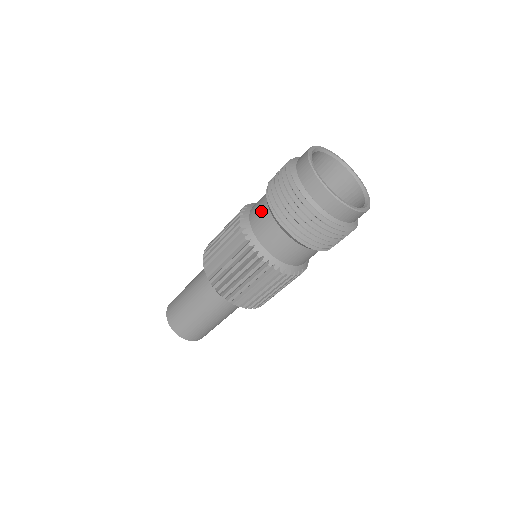
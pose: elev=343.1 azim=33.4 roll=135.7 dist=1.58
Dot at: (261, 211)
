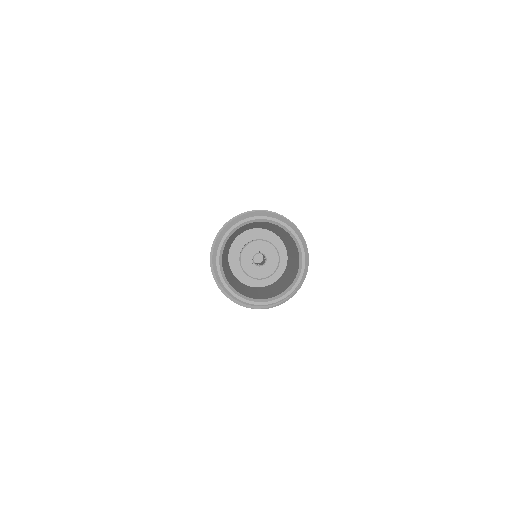
Dot at: occluded
